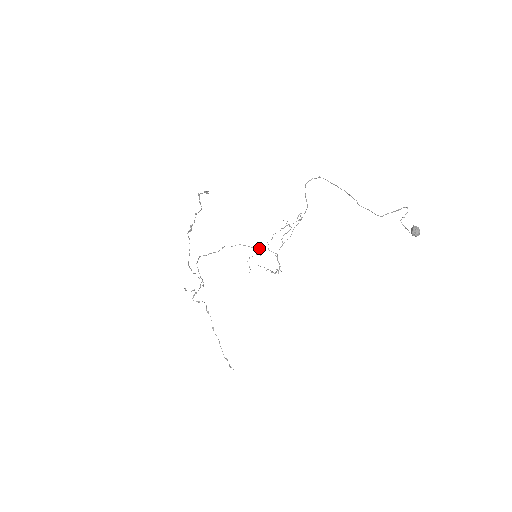
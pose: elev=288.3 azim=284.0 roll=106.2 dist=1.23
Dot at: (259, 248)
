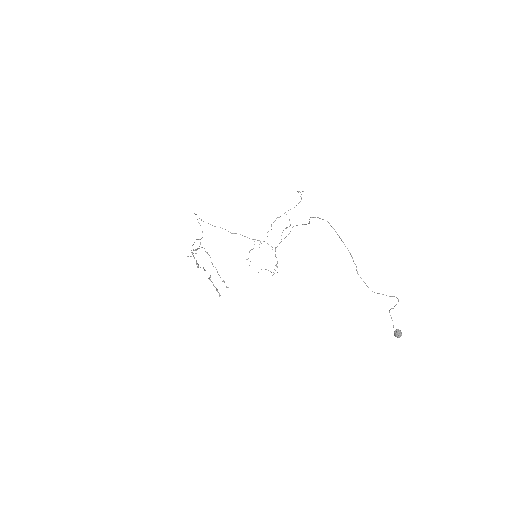
Dot at: (259, 240)
